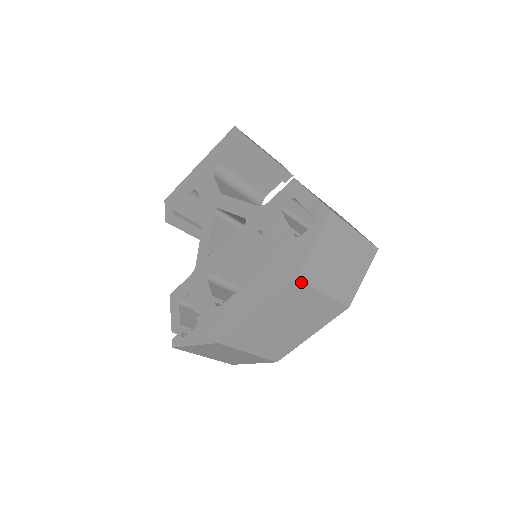
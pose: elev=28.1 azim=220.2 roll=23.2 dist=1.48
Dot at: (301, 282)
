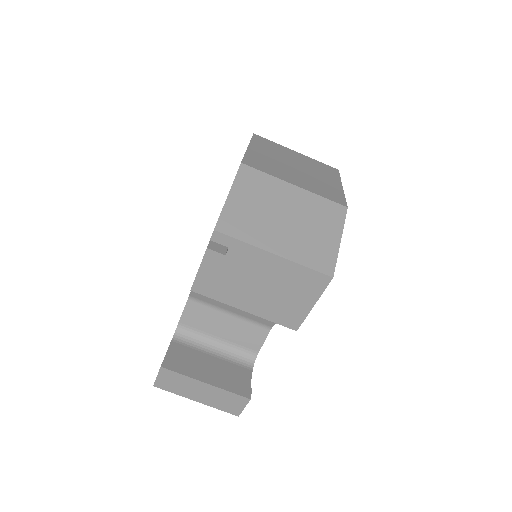
Dot at: (262, 138)
